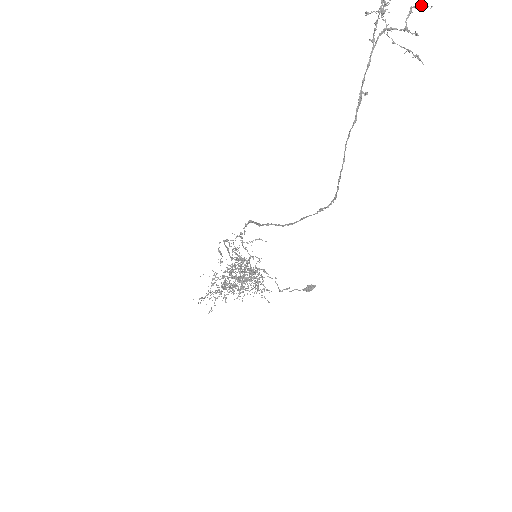
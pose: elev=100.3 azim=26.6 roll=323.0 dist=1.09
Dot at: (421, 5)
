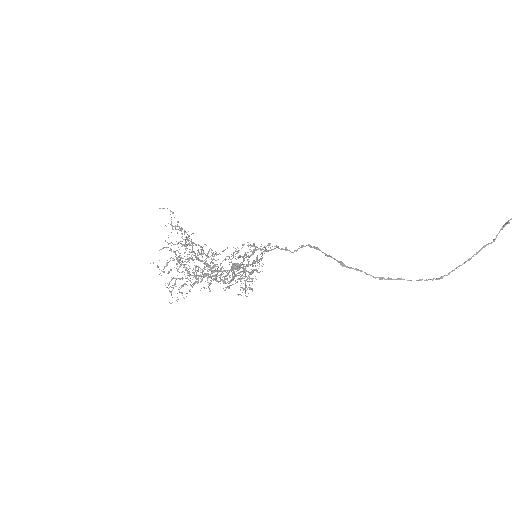
Dot at: out of frame
